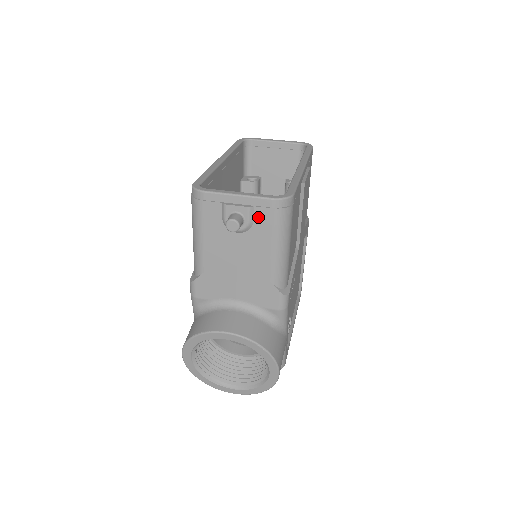
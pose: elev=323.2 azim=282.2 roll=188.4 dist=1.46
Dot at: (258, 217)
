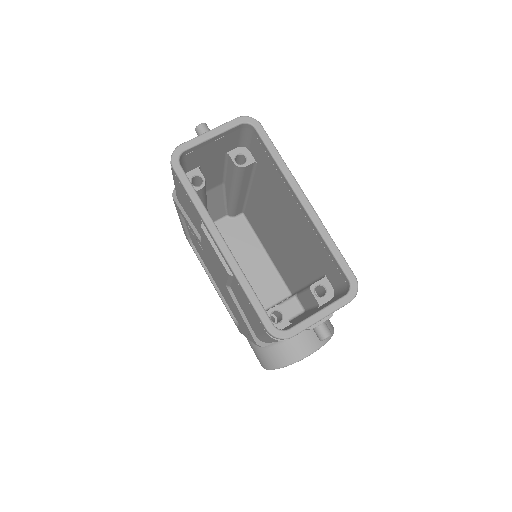
Dot at: occluded
